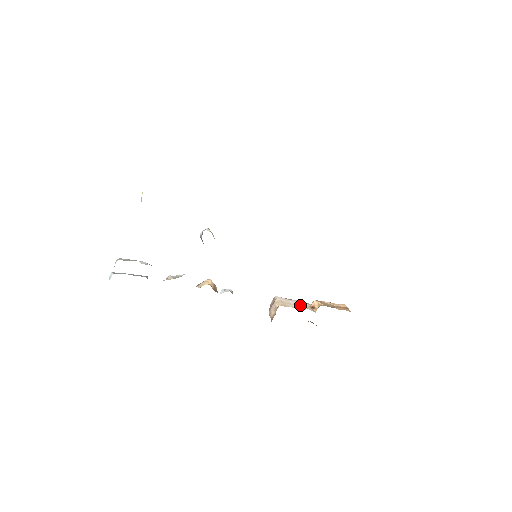
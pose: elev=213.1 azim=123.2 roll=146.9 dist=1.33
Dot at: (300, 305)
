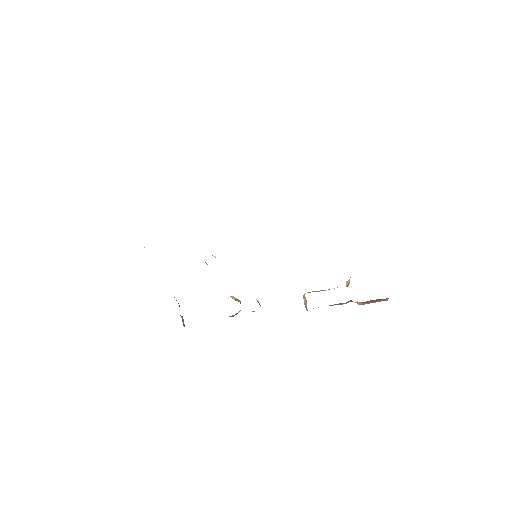
Dot at: occluded
